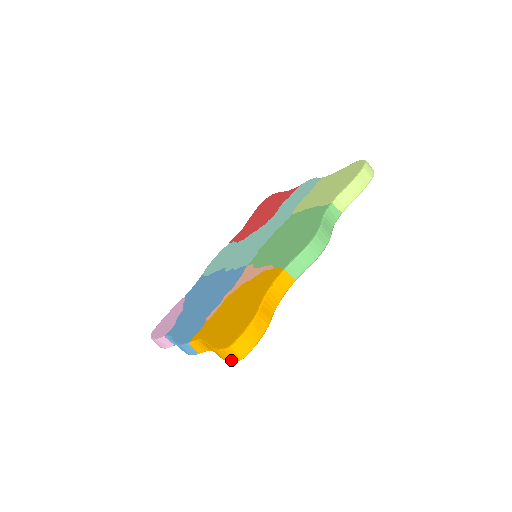
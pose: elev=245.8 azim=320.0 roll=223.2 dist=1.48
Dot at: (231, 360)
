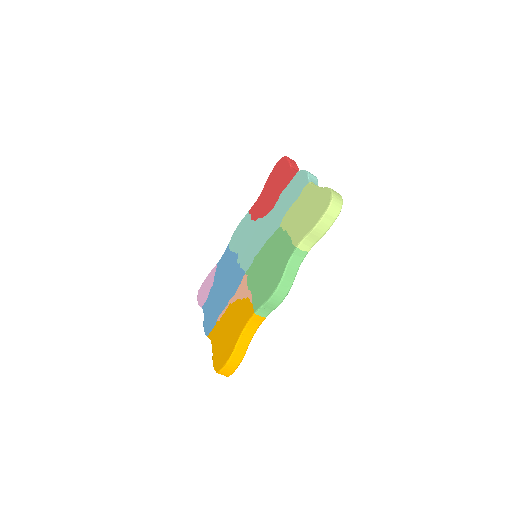
Dot at: occluded
